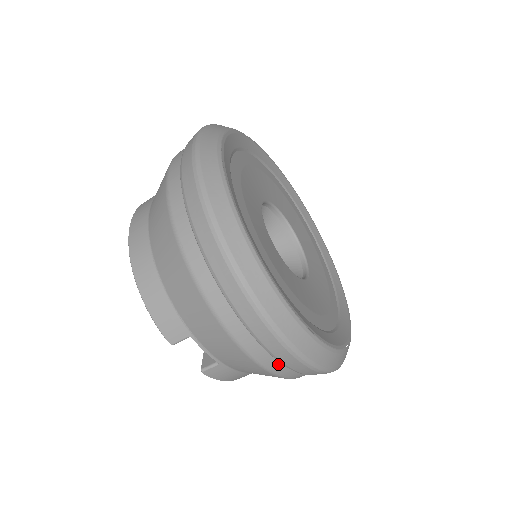
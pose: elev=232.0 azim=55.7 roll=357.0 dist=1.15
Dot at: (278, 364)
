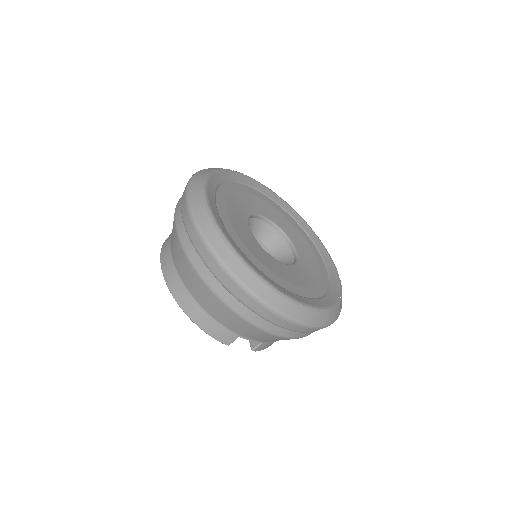
Dot at: (302, 333)
